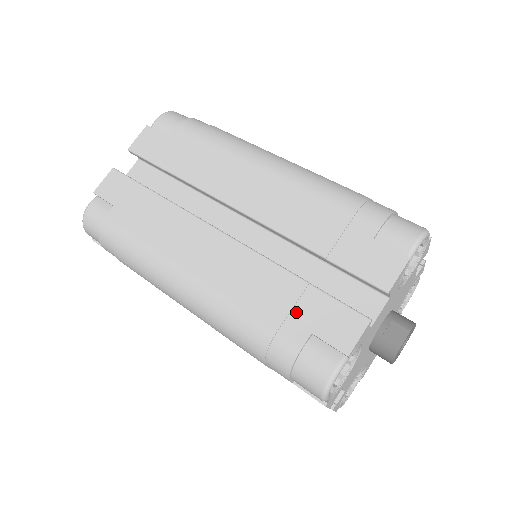
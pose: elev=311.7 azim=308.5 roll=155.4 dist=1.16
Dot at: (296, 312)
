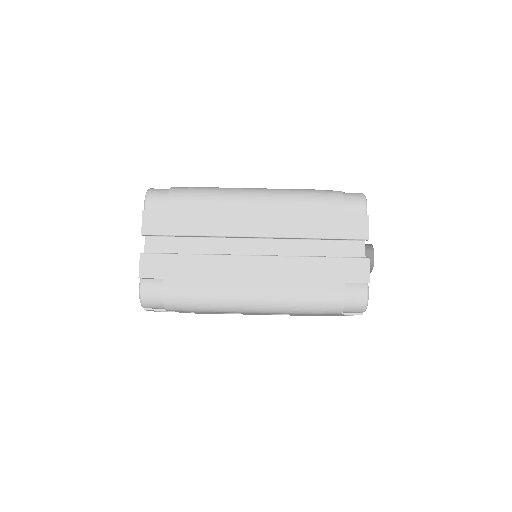
Dot at: (330, 276)
